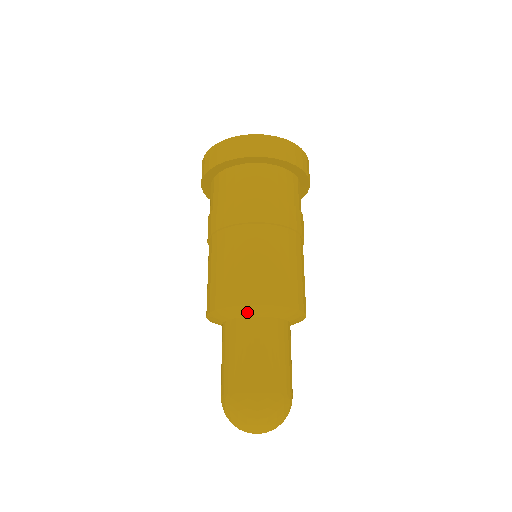
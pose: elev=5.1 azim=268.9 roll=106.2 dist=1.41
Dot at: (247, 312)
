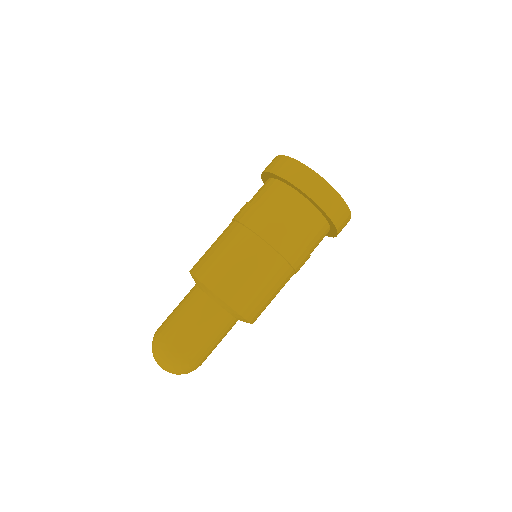
Dot at: (197, 283)
